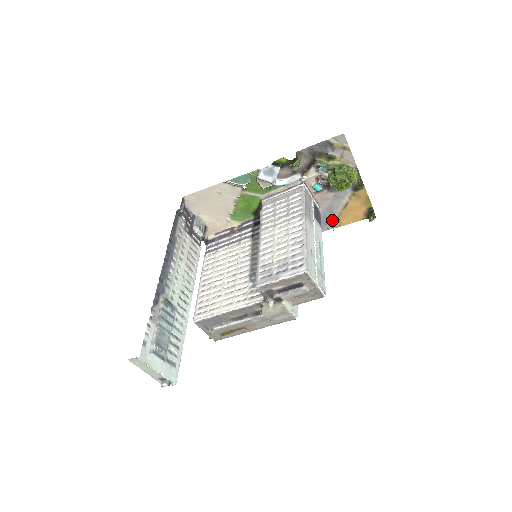
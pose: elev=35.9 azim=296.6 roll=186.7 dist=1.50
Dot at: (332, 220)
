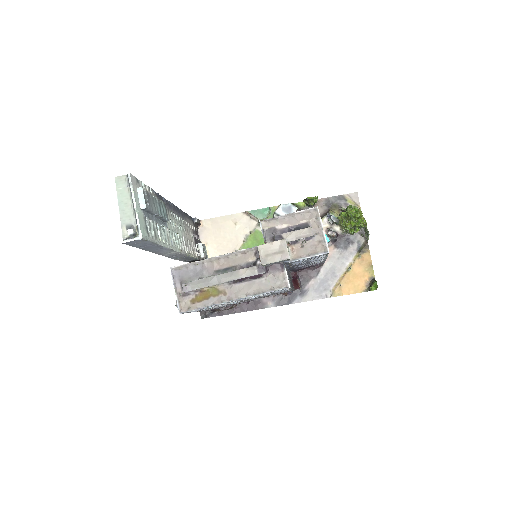
Dot at: (332, 286)
